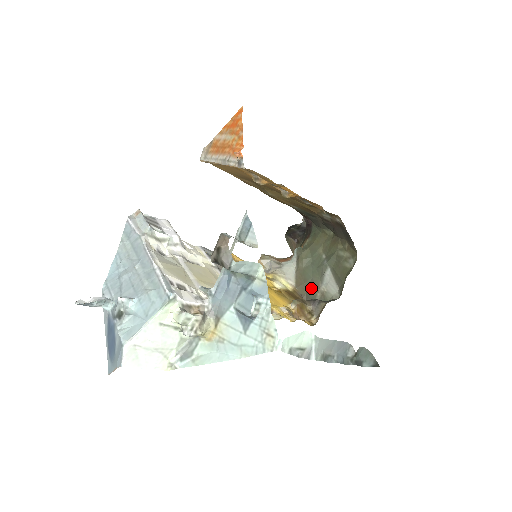
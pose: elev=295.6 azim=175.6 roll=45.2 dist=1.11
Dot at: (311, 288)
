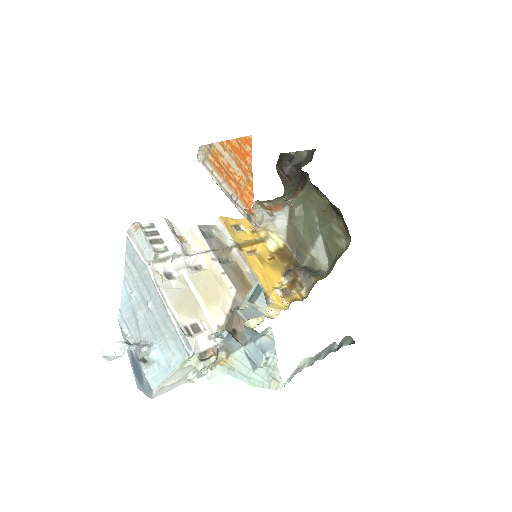
Dot at: (301, 247)
